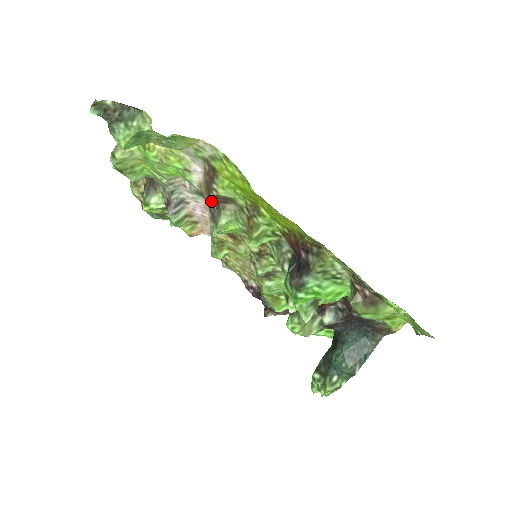
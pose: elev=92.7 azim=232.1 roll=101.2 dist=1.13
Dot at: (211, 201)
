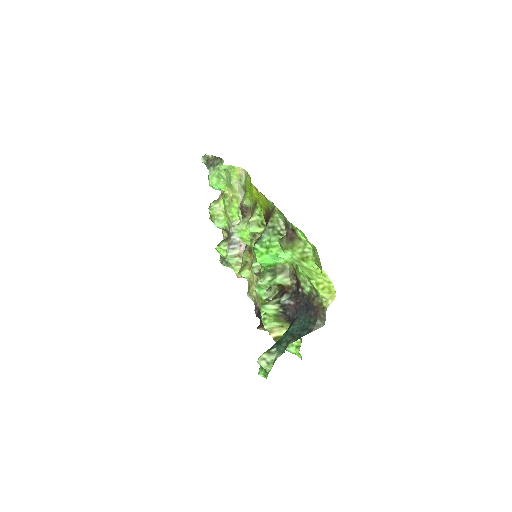
Dot at: occluded
